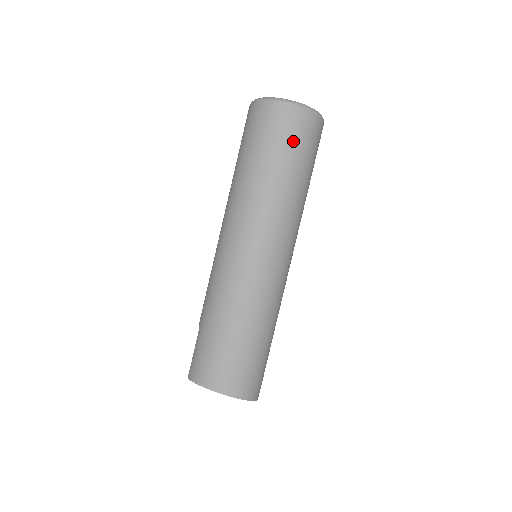
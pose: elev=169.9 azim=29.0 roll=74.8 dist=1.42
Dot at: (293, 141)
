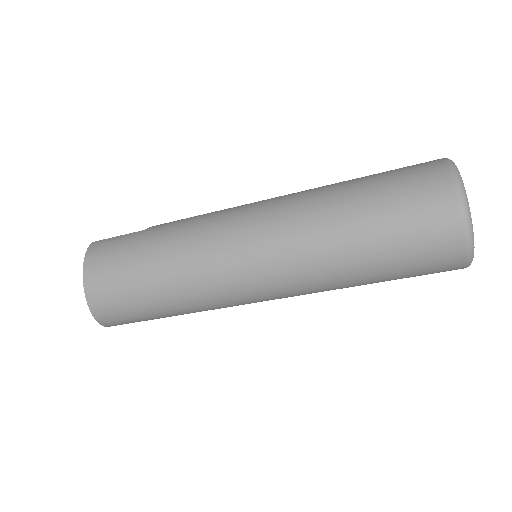
Dot at: (412, 242)
